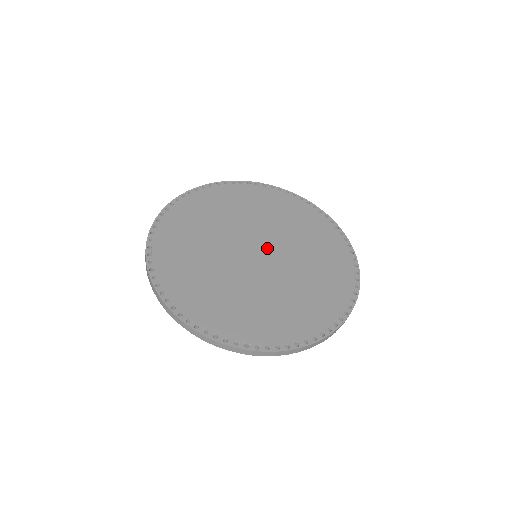
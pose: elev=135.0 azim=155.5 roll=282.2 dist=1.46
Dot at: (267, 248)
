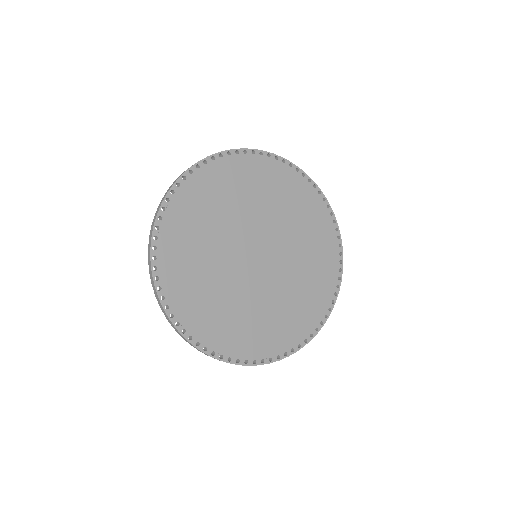
Dot at: (261, 243)
